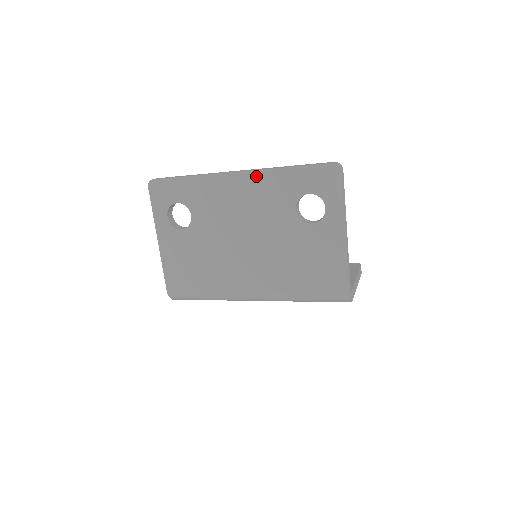
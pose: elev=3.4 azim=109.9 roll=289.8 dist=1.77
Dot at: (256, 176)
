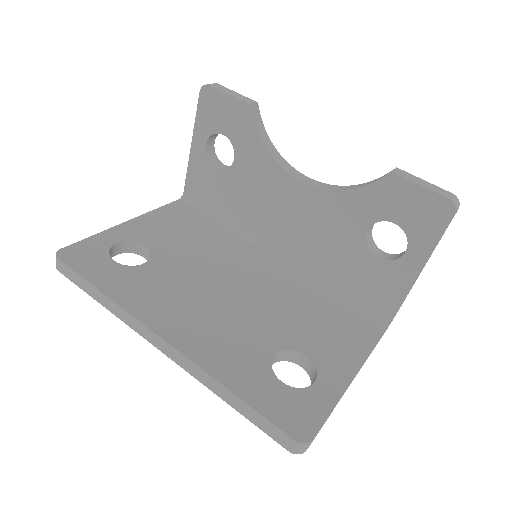
Dot at: occluded
